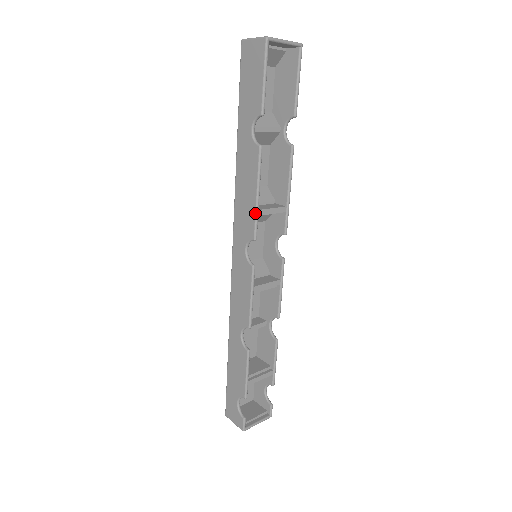
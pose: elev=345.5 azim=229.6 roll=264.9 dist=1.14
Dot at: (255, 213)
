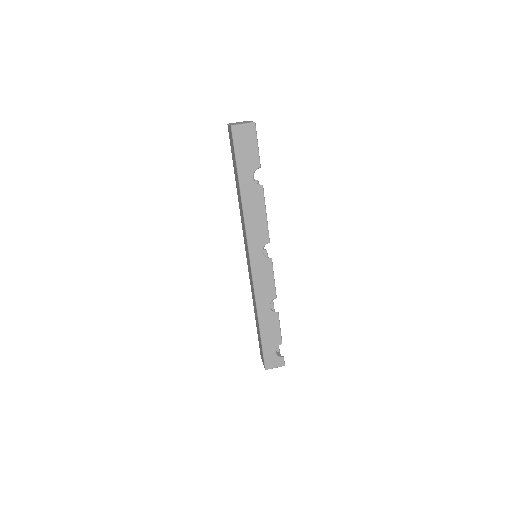
Dot at: (267, 226)
